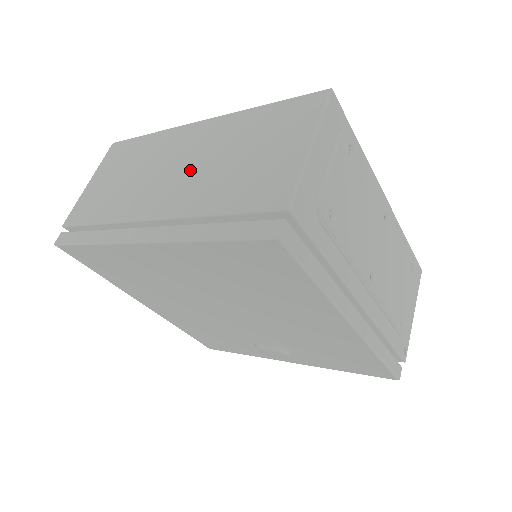
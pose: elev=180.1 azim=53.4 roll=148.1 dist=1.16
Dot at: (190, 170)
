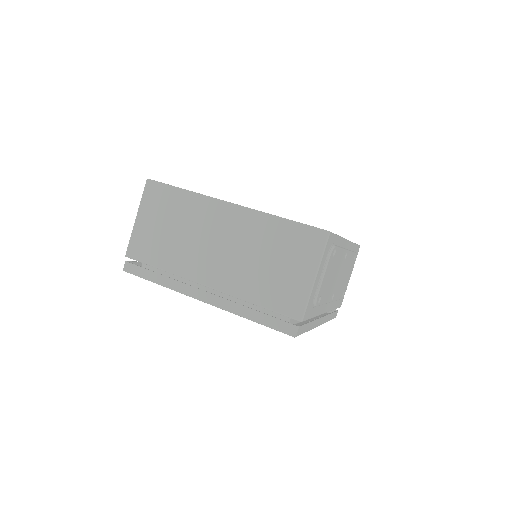
Dot at: (230, 255)
